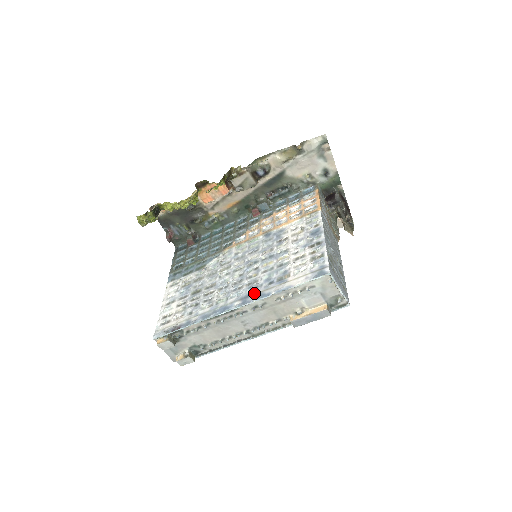
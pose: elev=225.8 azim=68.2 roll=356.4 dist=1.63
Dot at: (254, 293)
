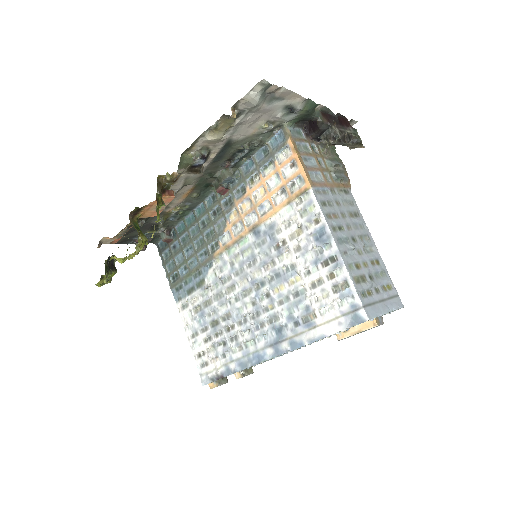
Dot at: (283, 339)
